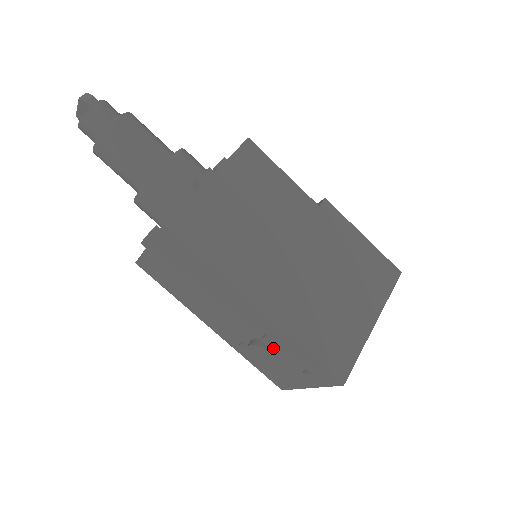
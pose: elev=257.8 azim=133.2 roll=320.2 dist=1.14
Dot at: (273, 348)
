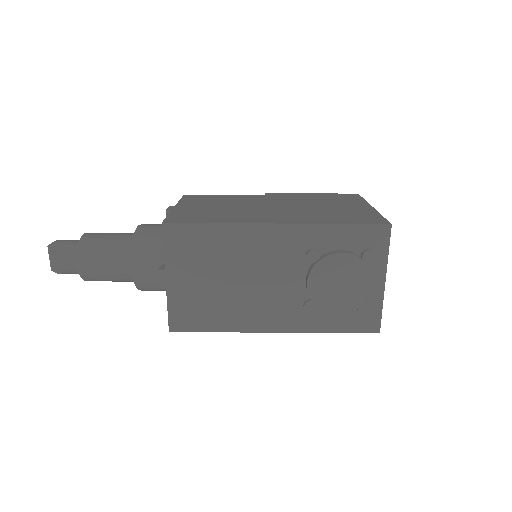
Dot at: (321, 257)
